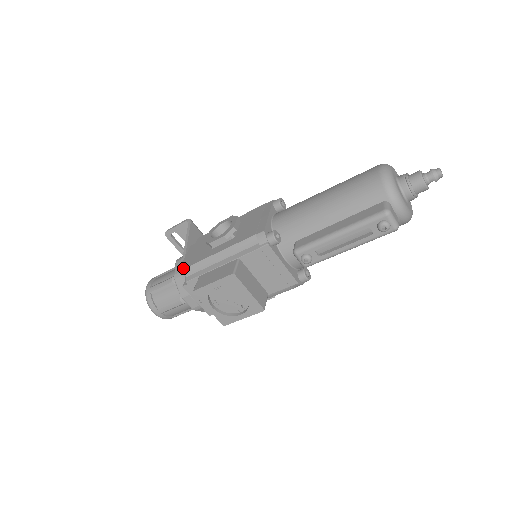
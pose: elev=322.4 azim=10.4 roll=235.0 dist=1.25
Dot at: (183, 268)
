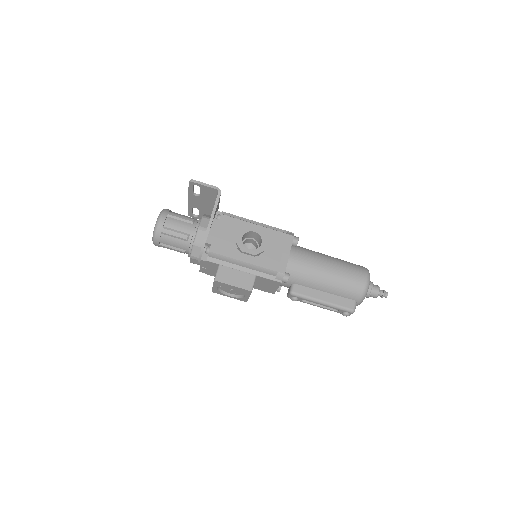
Dot at: (210, 250)
